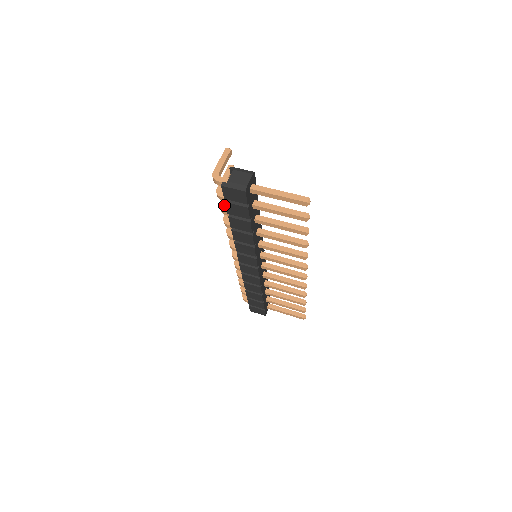
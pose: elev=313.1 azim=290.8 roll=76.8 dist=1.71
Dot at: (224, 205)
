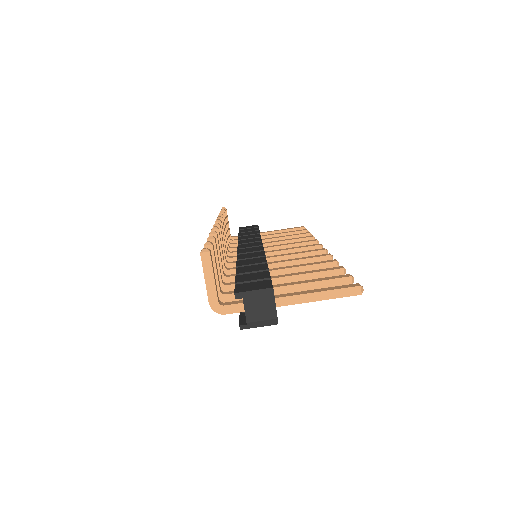
Dot at: (221, 284)
